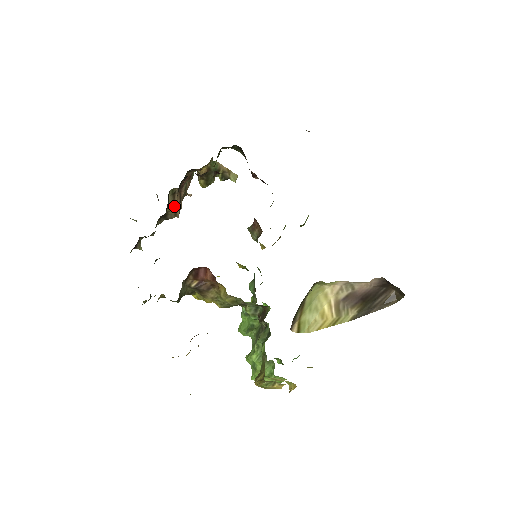
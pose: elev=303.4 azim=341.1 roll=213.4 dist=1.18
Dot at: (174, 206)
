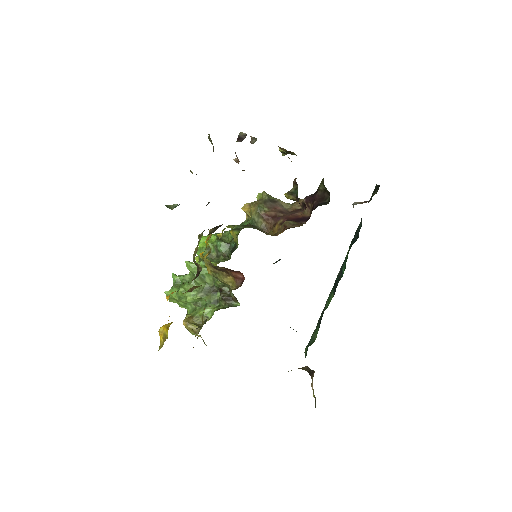
Dot at: occluded
